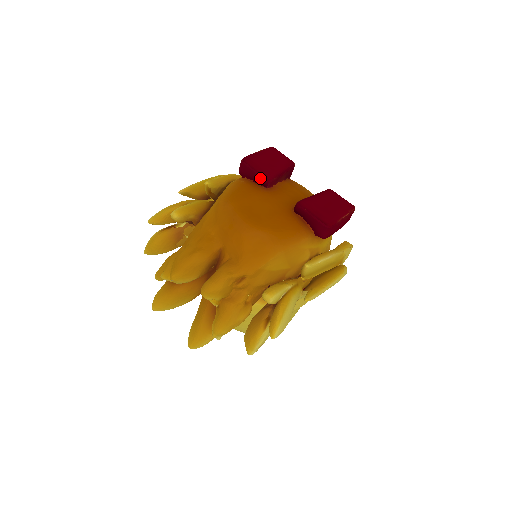
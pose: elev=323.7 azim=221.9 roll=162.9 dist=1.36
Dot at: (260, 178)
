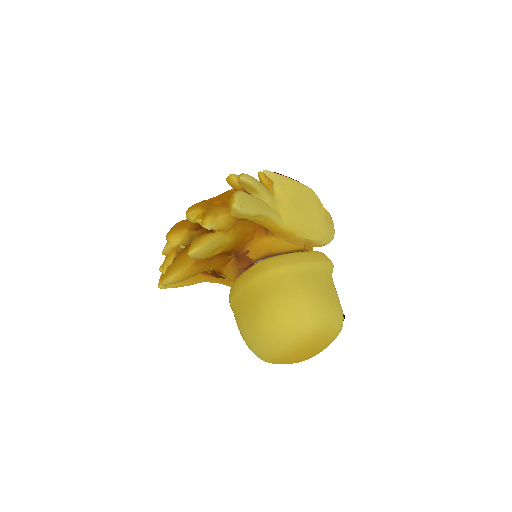
Dot at: occluded
